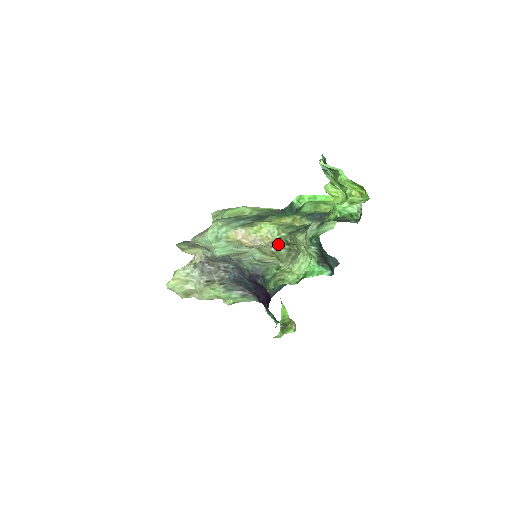
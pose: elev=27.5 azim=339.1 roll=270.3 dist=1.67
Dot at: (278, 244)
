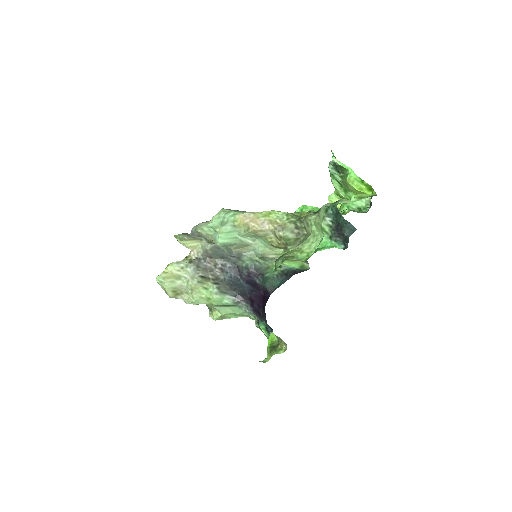
Dot at: (287, 228)
